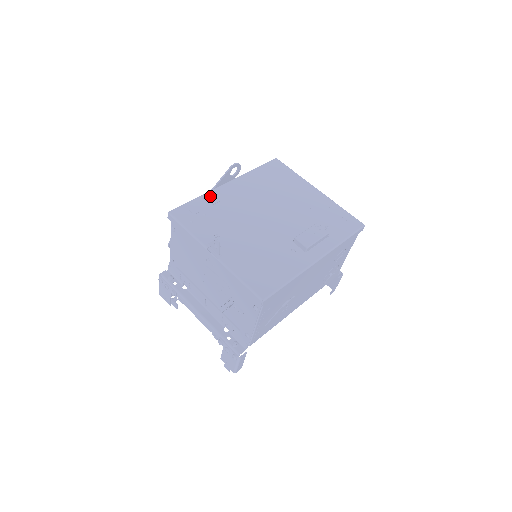
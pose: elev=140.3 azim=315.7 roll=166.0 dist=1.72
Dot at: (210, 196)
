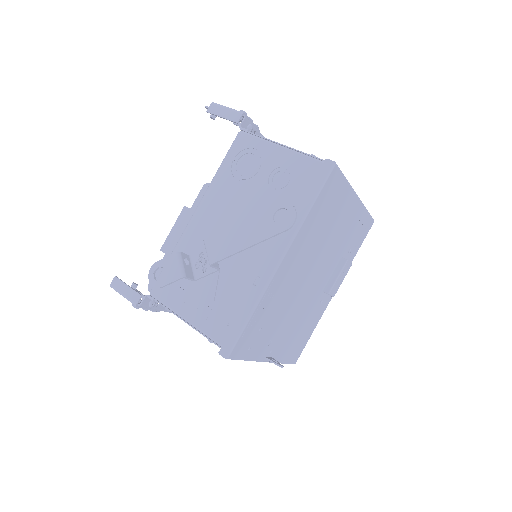
Dot at: (265, 300)
